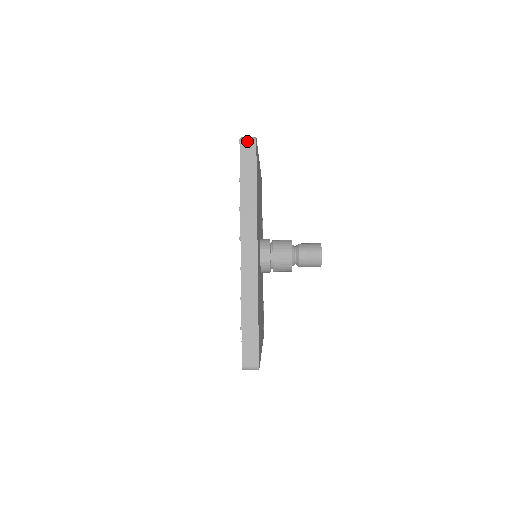
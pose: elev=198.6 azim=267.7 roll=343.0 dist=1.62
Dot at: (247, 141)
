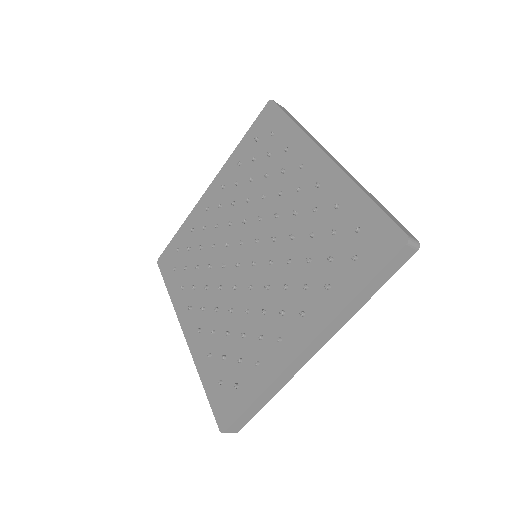
Dot at: occluded
